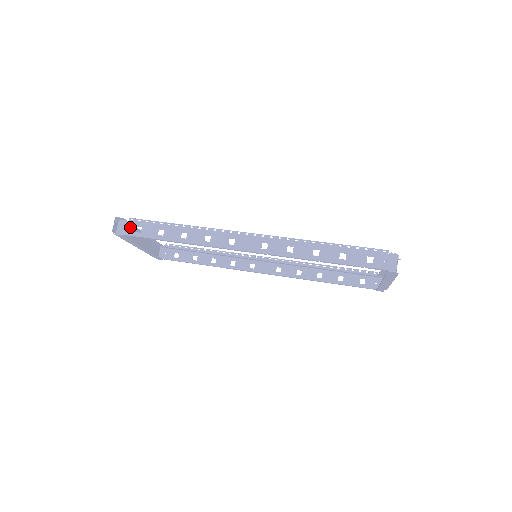
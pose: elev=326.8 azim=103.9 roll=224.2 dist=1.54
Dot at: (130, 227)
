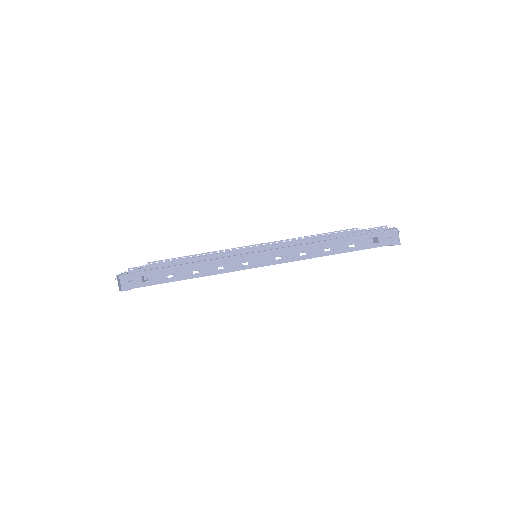
Dot at: (134, 279)
